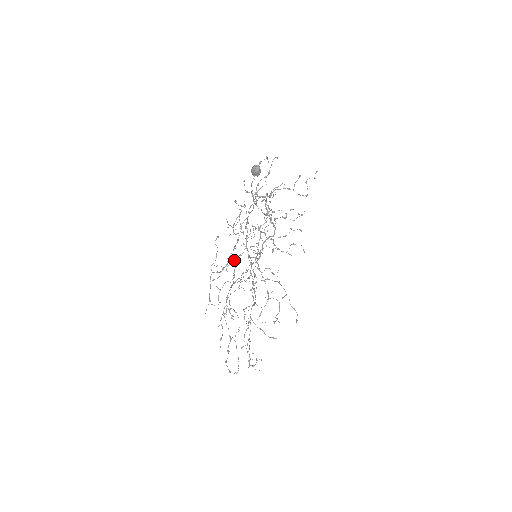
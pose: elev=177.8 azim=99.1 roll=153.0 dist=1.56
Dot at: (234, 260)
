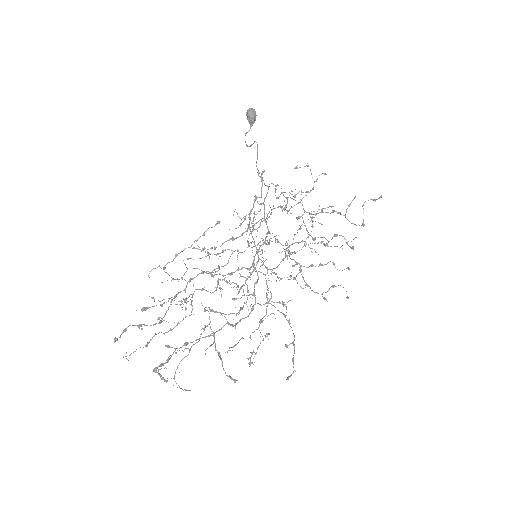
Dot at: (225, 249)
